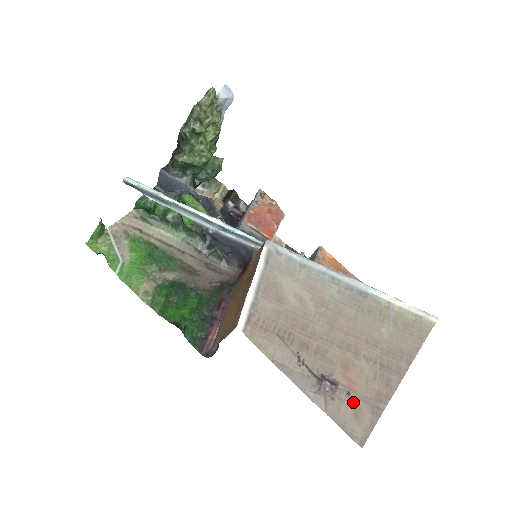
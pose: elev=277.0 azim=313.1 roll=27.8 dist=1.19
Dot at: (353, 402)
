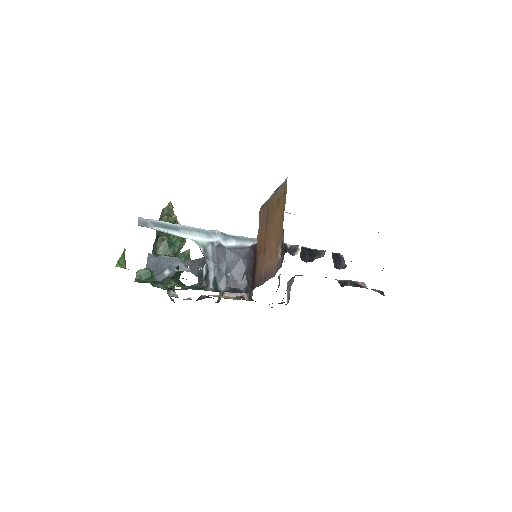
Dot at: occluded
